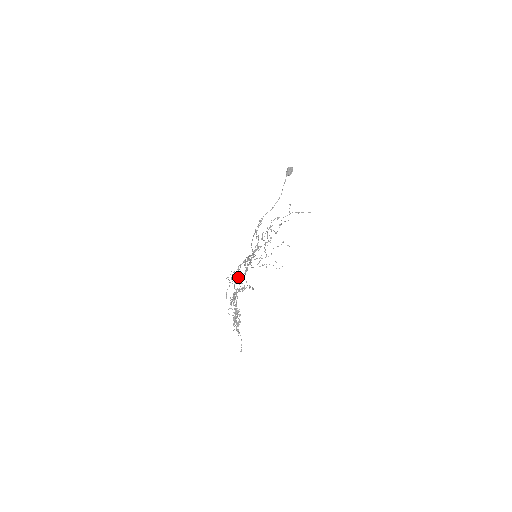
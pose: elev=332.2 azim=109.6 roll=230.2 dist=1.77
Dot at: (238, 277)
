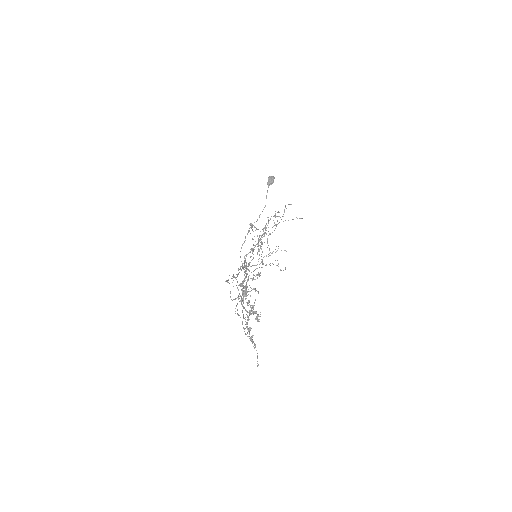
Dot at: occluded
